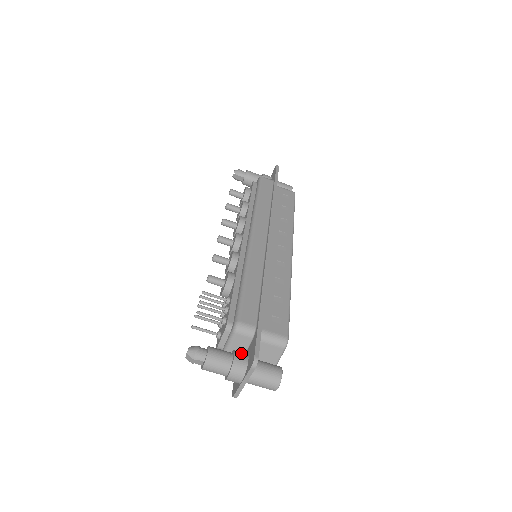
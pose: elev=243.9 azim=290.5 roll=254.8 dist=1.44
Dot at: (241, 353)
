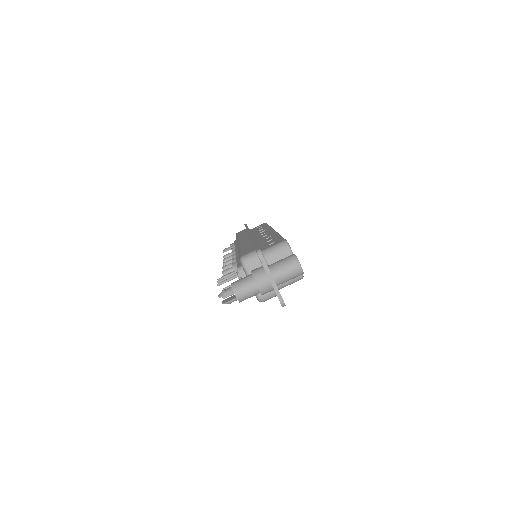
Dot at: occluded
